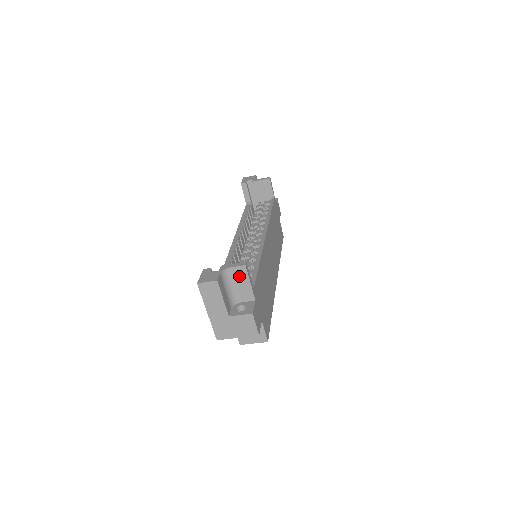
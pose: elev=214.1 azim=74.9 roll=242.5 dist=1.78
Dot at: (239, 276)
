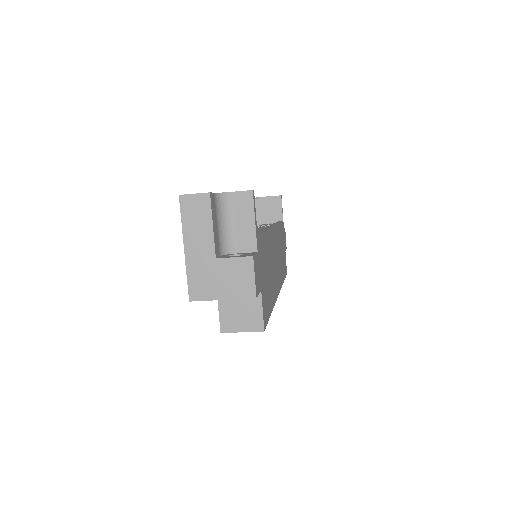
Dot at: (240, 208)
